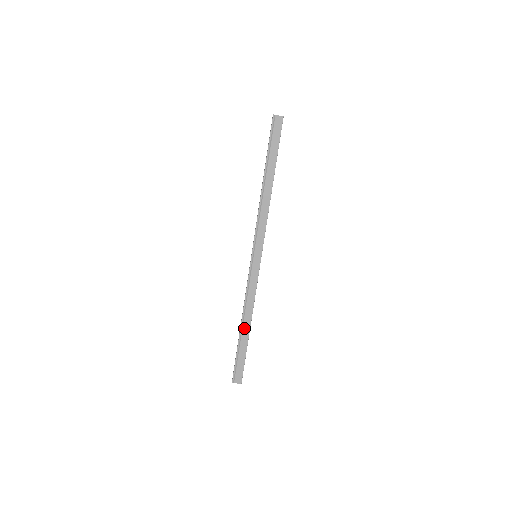
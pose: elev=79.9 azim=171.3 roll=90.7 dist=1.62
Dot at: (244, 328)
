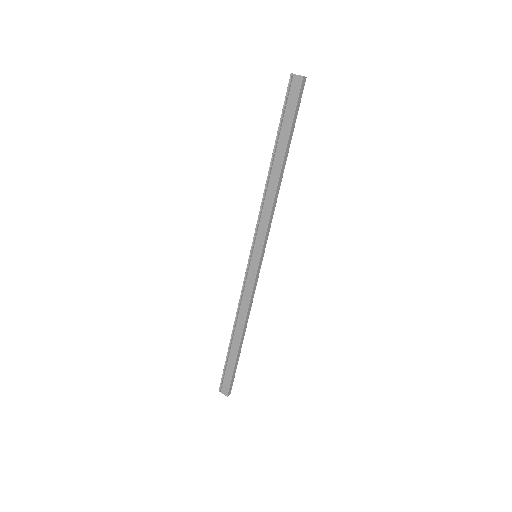
Dot at: (235, 336)
